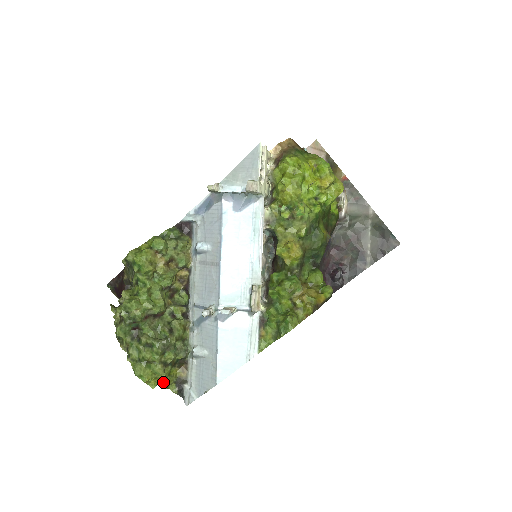
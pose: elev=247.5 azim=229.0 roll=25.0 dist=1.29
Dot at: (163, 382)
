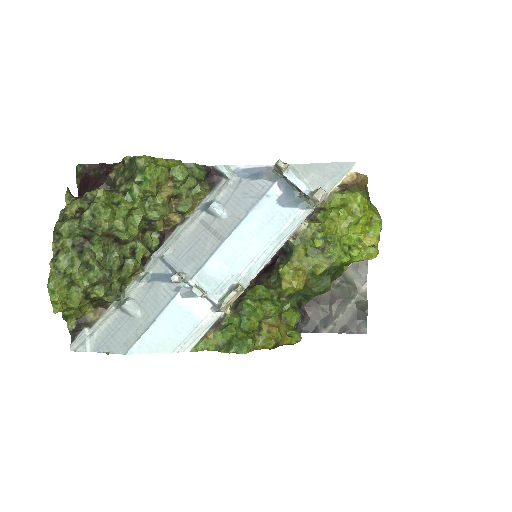
Dot at: (67, 311)
